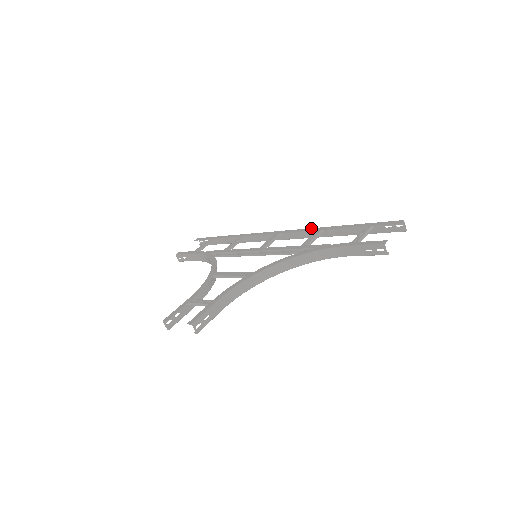
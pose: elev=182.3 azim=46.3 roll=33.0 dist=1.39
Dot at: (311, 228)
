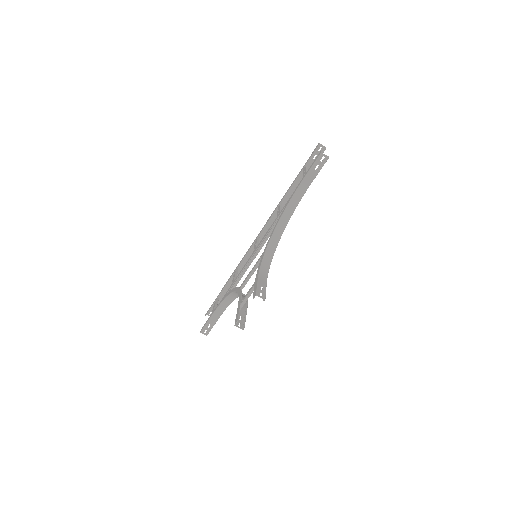
Dot at: (273, 211)
